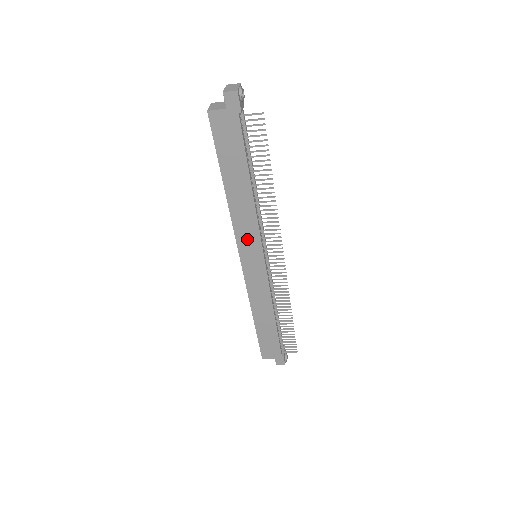
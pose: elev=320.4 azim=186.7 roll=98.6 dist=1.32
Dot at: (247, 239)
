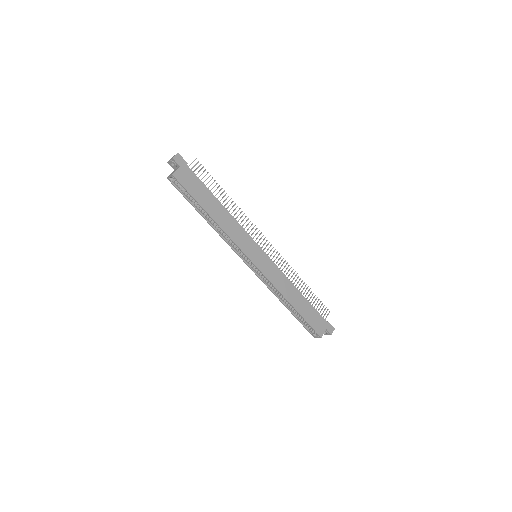
Dot at: (244, 243)
